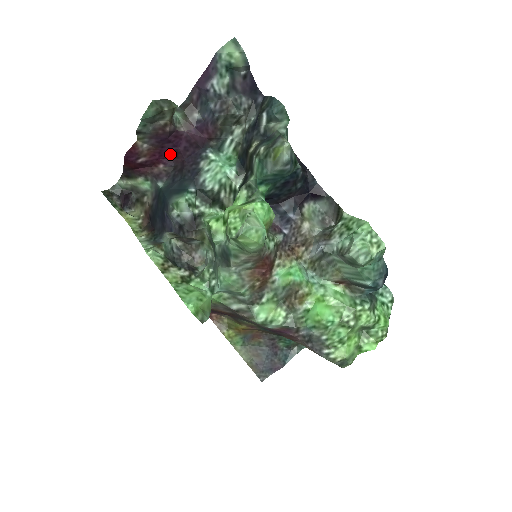
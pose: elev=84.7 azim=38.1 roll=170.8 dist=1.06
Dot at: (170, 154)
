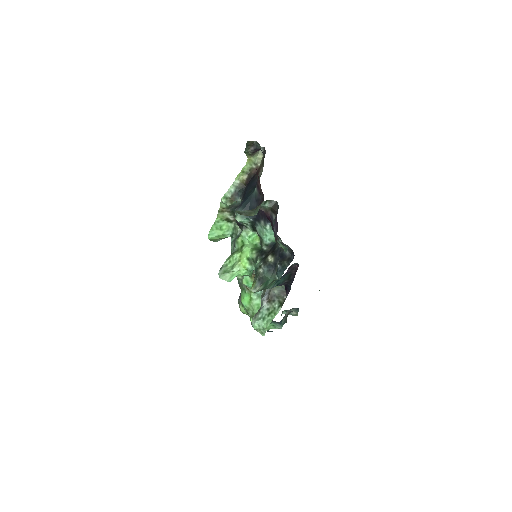
Dot at: occluded
